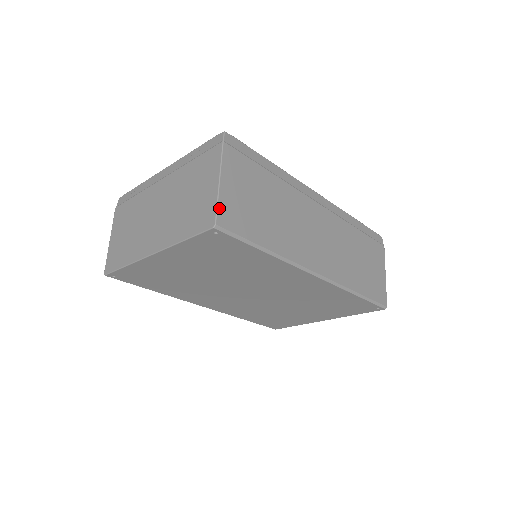
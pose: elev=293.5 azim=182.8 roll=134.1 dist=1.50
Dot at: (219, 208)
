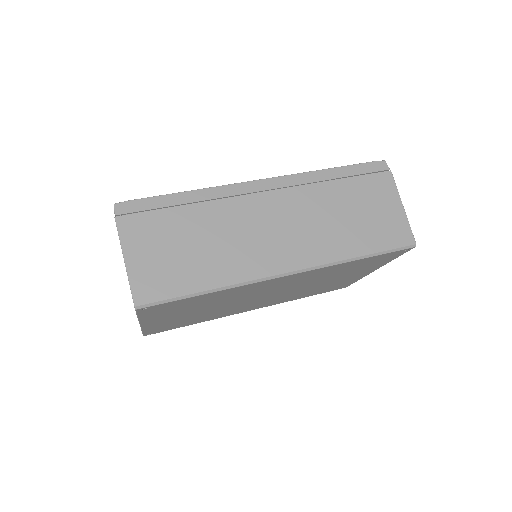
Dot at: (133, 288)
